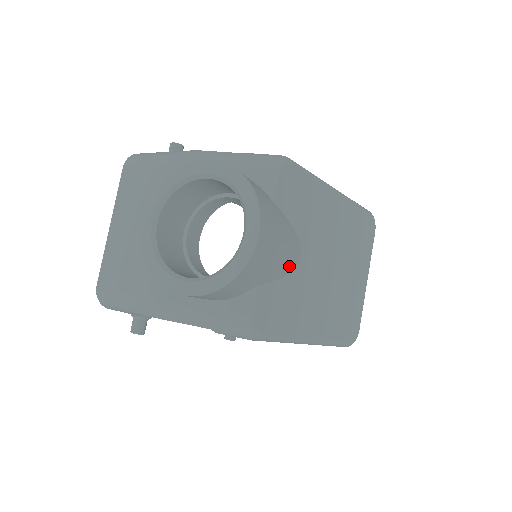
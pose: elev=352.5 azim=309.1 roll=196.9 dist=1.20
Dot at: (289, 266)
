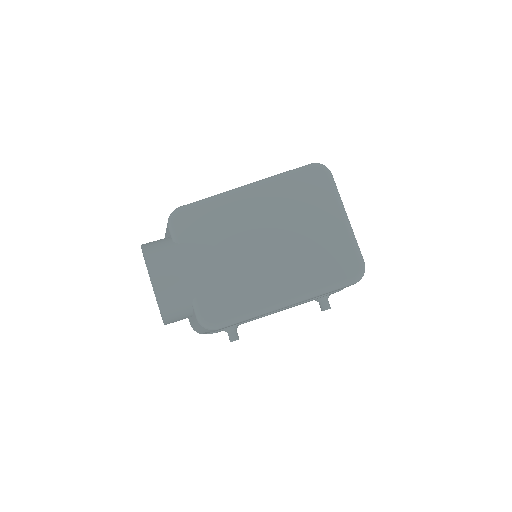
Dot at: (216, 271)
